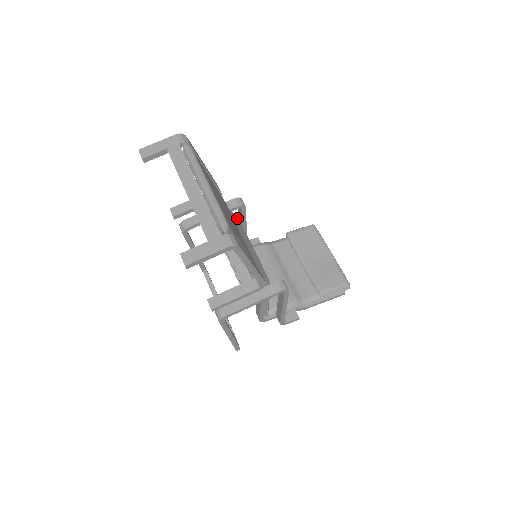
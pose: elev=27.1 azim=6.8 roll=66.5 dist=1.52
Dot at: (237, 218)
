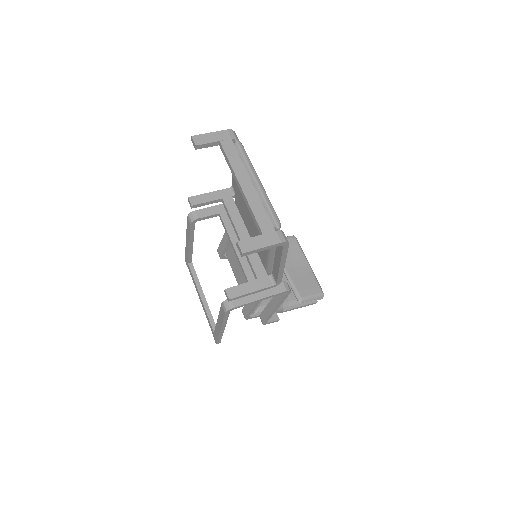
Dot at: occluded
